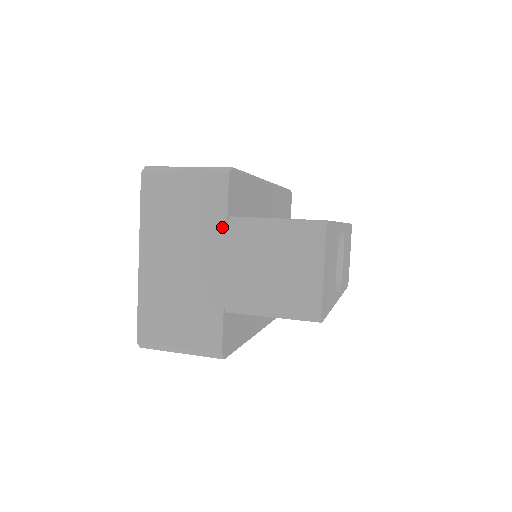
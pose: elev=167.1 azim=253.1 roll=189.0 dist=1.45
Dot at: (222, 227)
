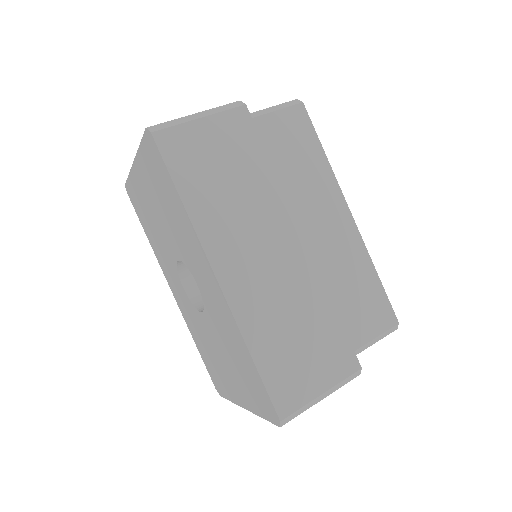
Dot at: occluded
